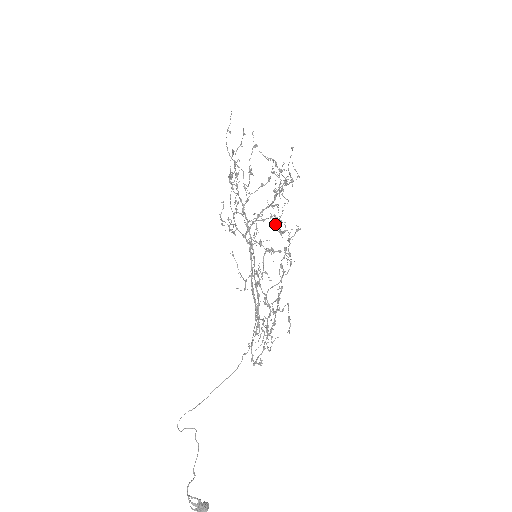
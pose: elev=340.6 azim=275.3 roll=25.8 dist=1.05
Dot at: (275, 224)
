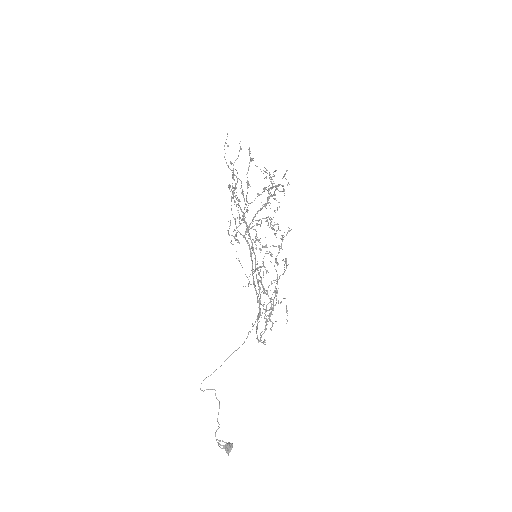
Dot at: occluded
